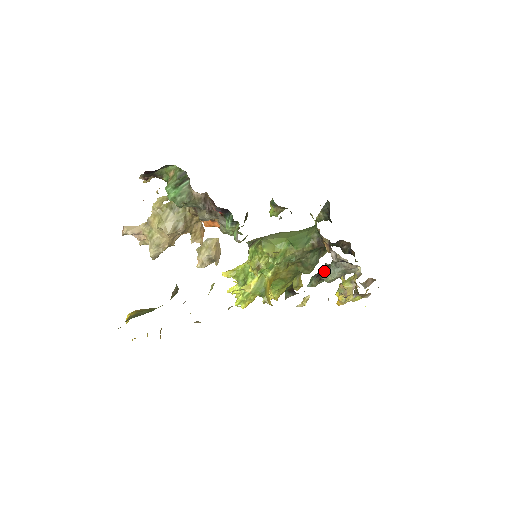
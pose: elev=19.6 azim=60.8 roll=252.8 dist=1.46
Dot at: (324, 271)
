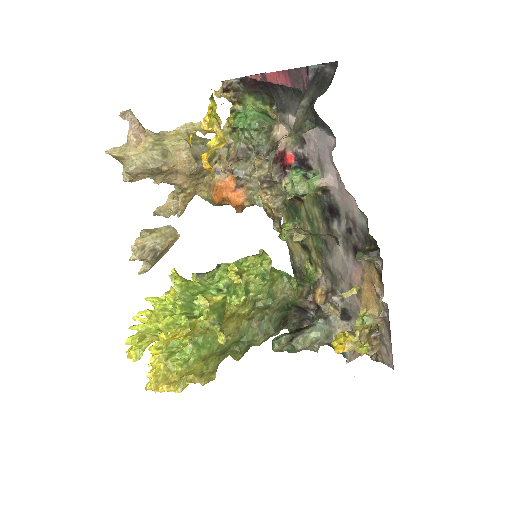
Dot at: (302, 329)
